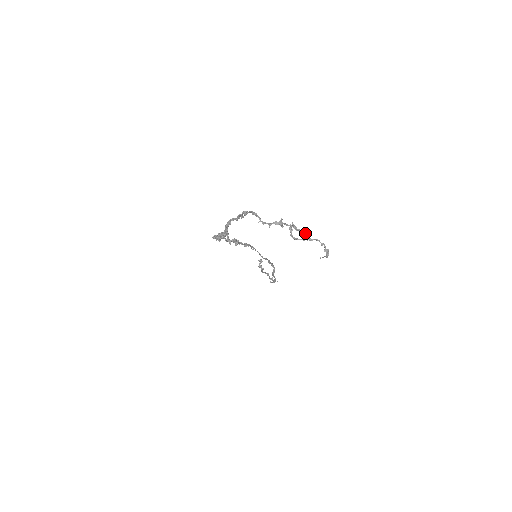
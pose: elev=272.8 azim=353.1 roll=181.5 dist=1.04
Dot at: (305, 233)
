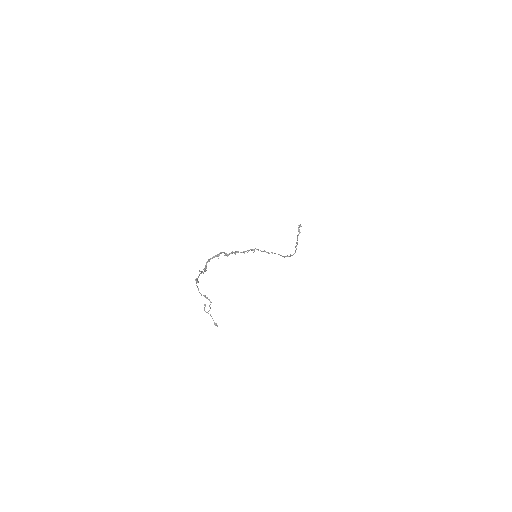
Dot at: occluded
